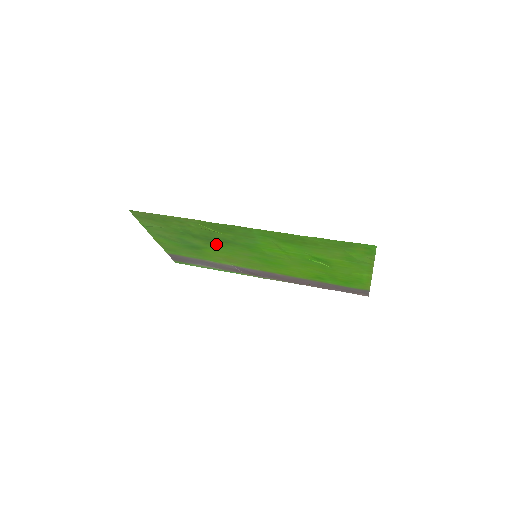
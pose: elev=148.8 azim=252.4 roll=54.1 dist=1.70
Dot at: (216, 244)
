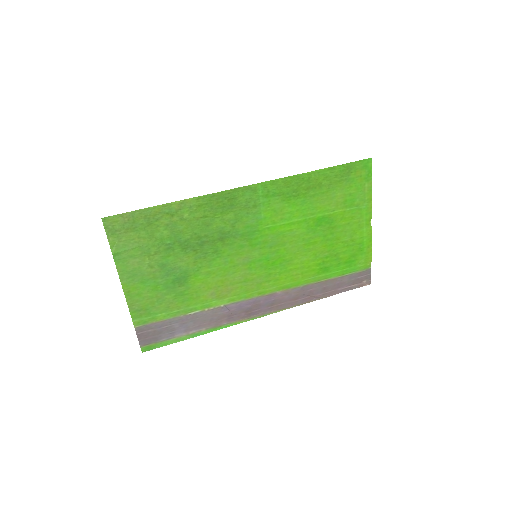
Dot at: (210, 253)
